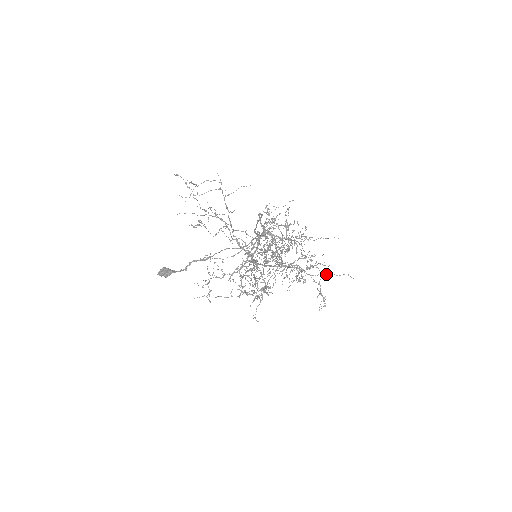
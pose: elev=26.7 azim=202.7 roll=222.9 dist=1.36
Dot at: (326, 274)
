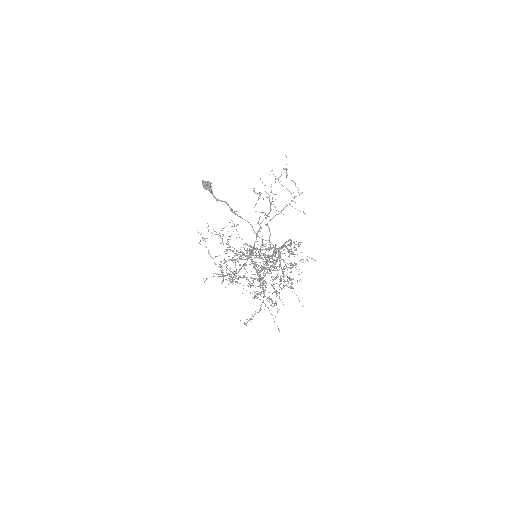
Dot at: occluded
